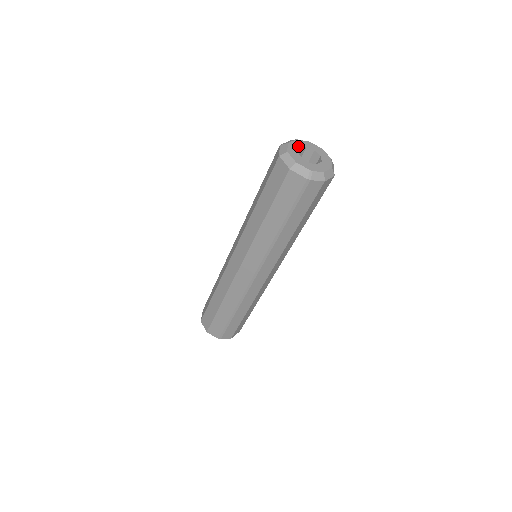
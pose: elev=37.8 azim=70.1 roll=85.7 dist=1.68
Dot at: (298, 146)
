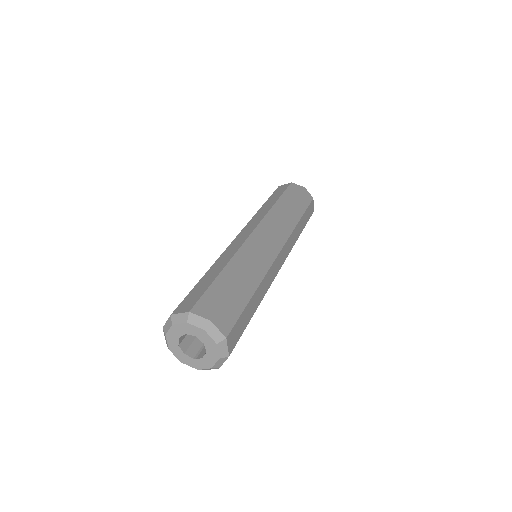
Dot at: (176, 336)
